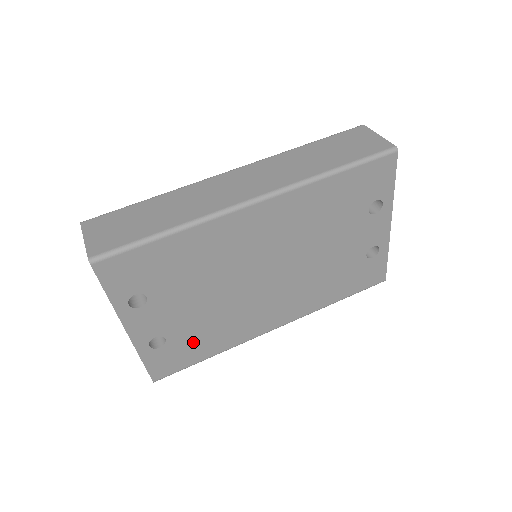
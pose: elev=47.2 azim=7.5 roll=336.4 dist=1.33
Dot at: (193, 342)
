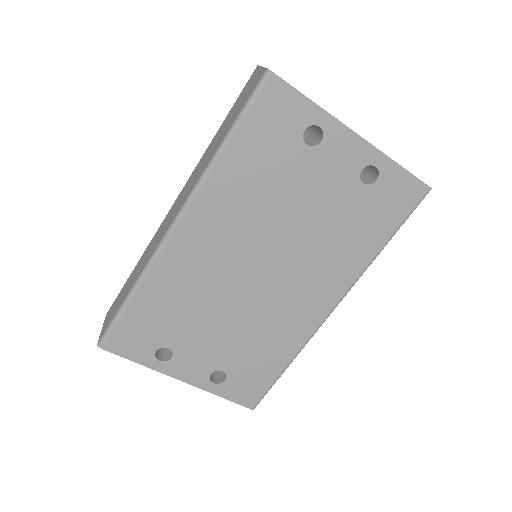
Dot at: (252, 362)
